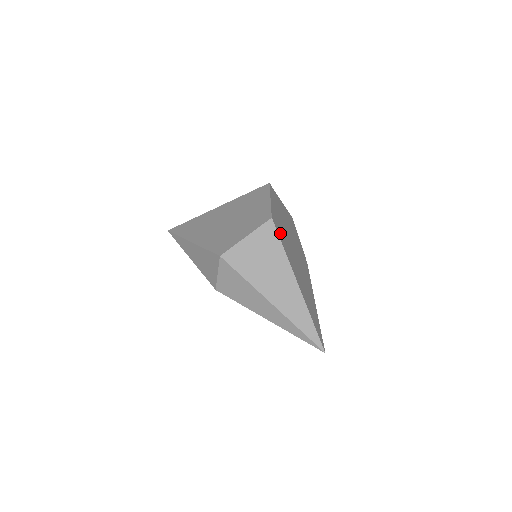
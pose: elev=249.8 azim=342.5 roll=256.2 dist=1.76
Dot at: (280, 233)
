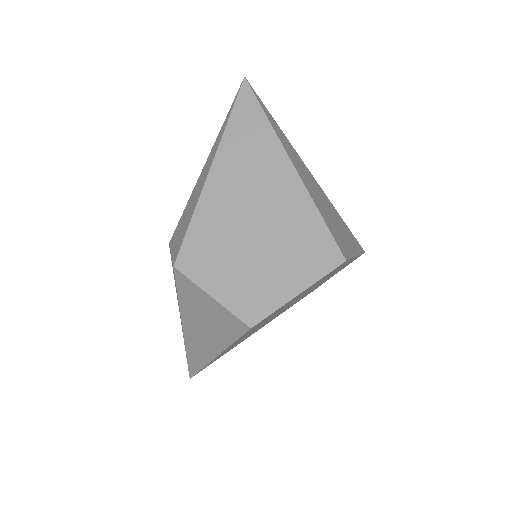
Dot at: (254, 327)
